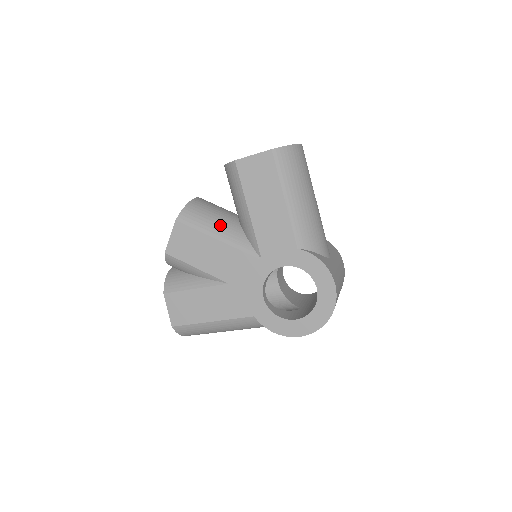
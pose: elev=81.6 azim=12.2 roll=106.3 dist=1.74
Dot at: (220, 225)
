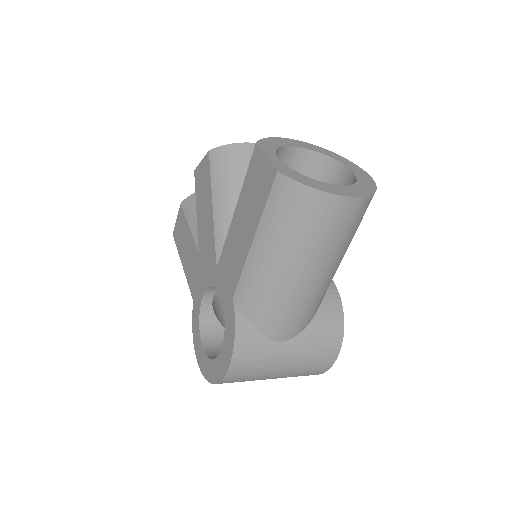
Dot at: (229, 195)
